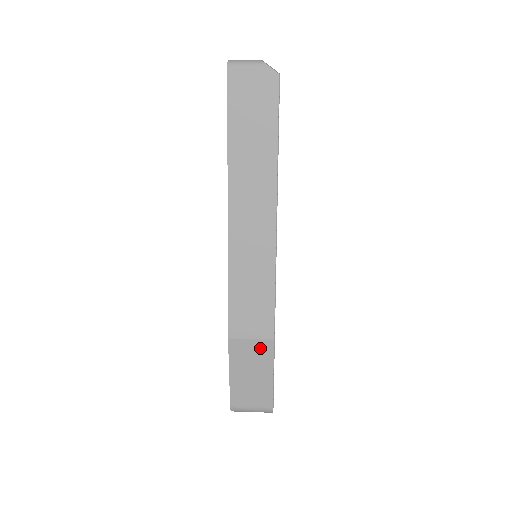
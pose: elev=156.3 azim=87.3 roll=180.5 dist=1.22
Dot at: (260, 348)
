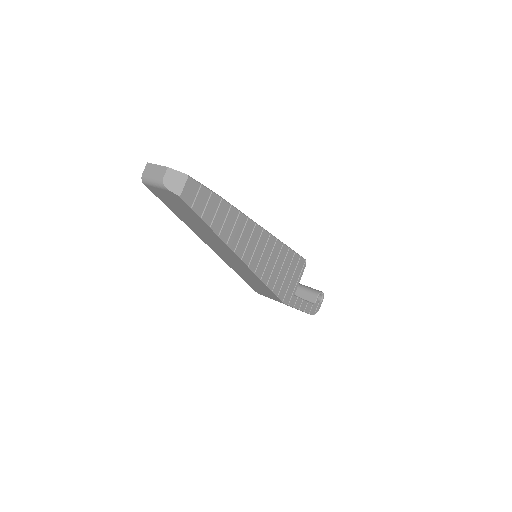
Dot at: occluded
